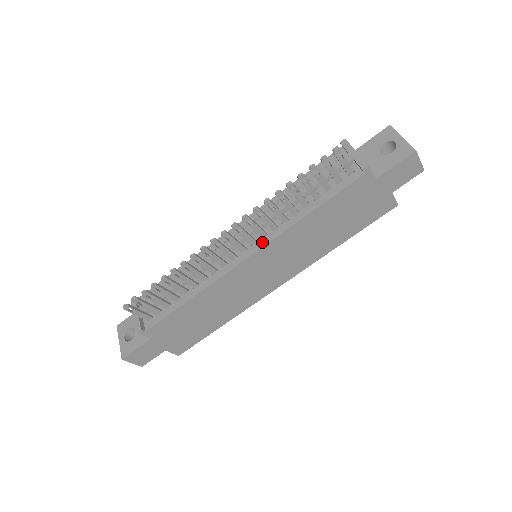
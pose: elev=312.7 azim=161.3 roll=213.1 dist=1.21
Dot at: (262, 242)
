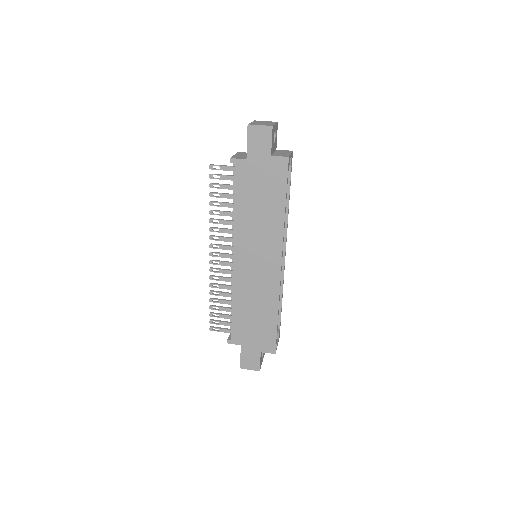
Dot at: (234, 245)
